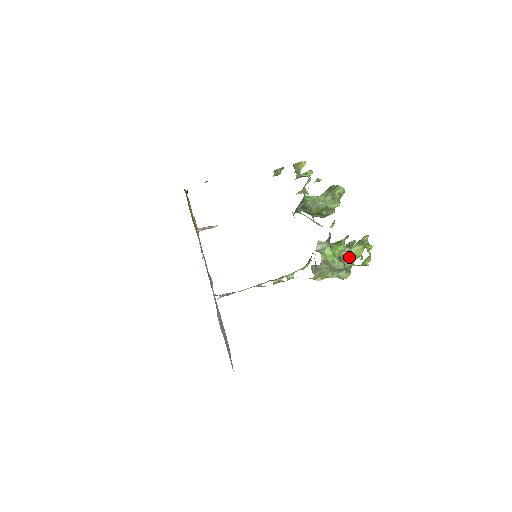
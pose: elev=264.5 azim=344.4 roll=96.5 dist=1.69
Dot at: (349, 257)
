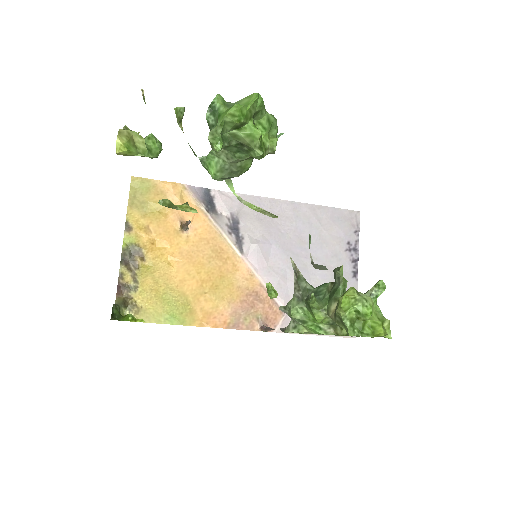
Dot at: occluded
